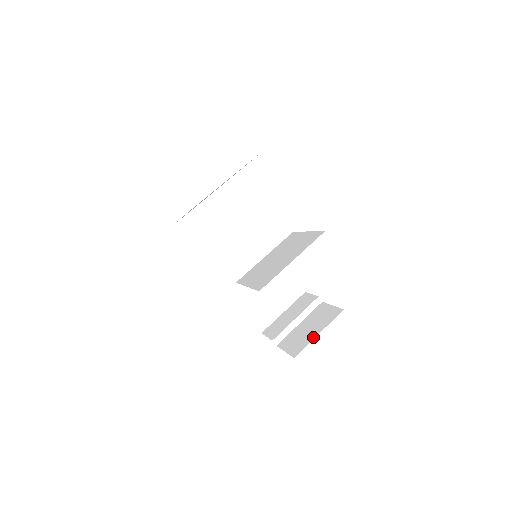
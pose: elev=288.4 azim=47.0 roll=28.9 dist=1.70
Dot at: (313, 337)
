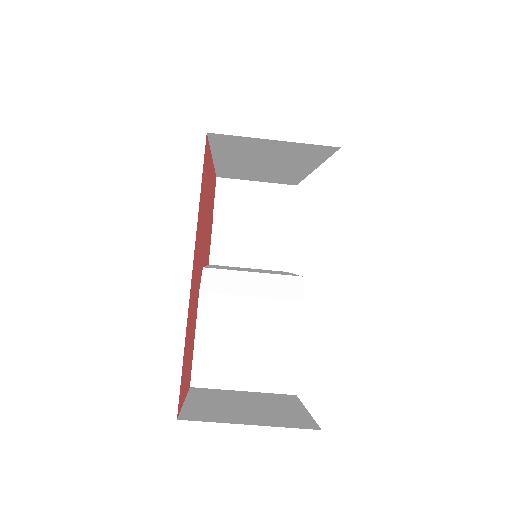
Dot at: (241, 265)
